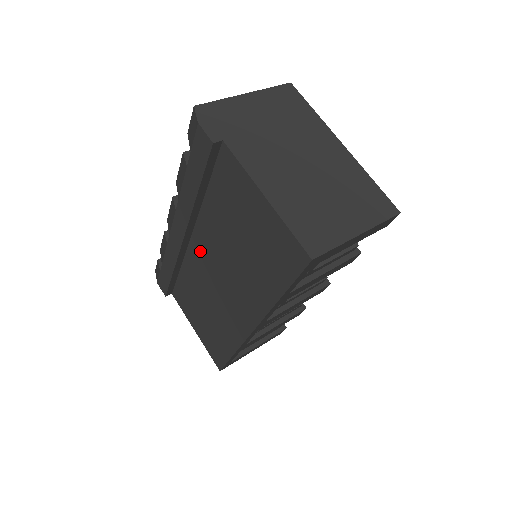
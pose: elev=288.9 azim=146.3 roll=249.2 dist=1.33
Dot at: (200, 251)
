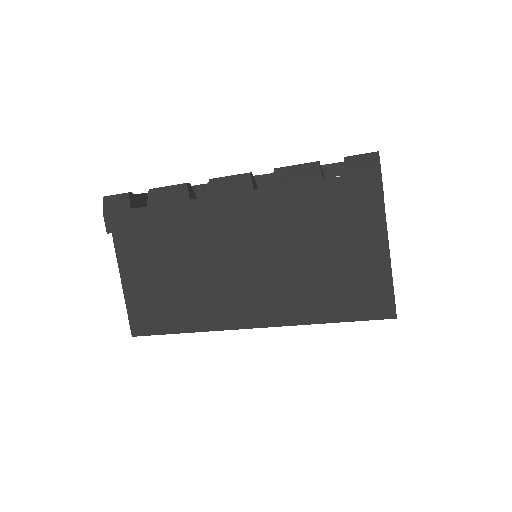
Dot at: (239, 234)
